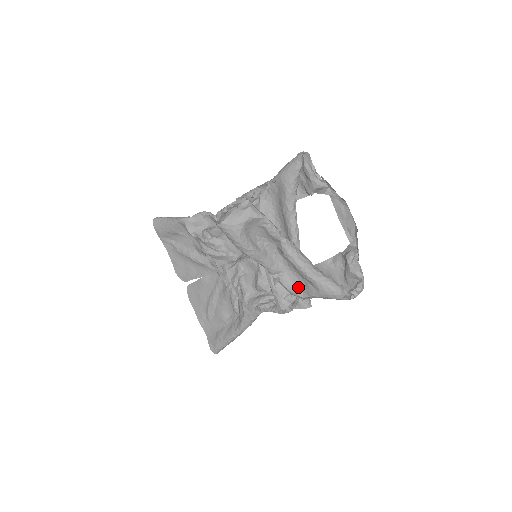
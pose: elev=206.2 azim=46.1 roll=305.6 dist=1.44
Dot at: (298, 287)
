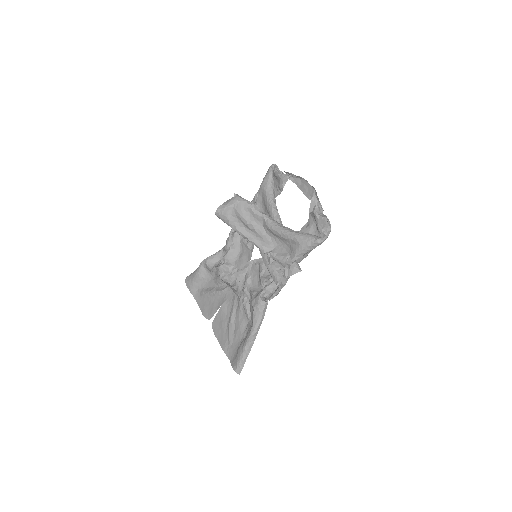
Dot at: (286, 254)
